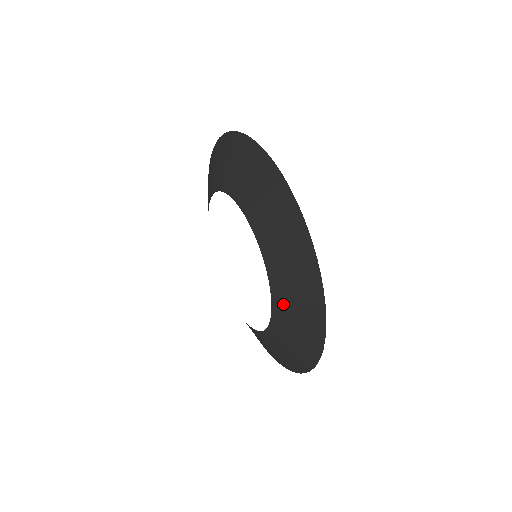
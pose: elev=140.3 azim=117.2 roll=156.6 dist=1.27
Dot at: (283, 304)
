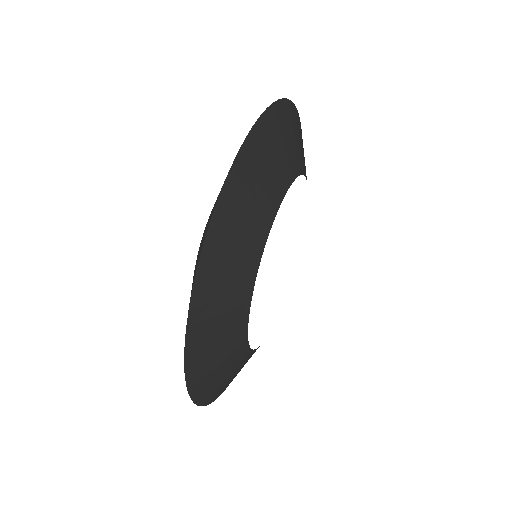
Dot at: occluded
